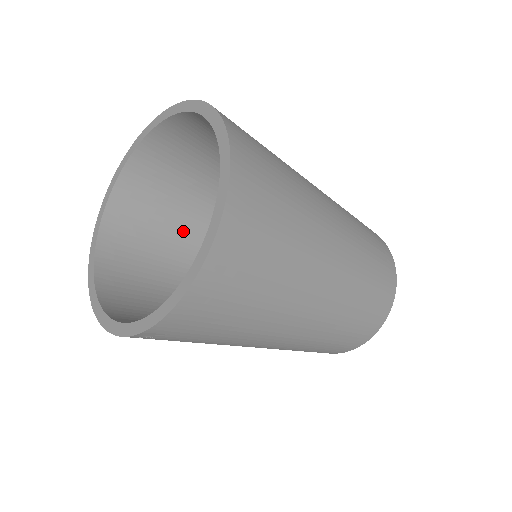
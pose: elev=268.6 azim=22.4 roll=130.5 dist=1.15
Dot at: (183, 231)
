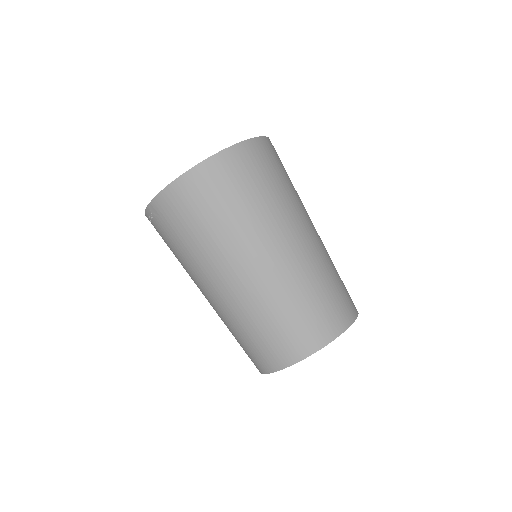
Dot at: occluded
